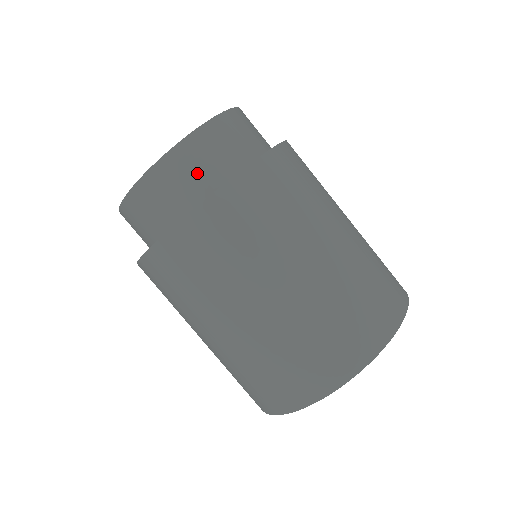
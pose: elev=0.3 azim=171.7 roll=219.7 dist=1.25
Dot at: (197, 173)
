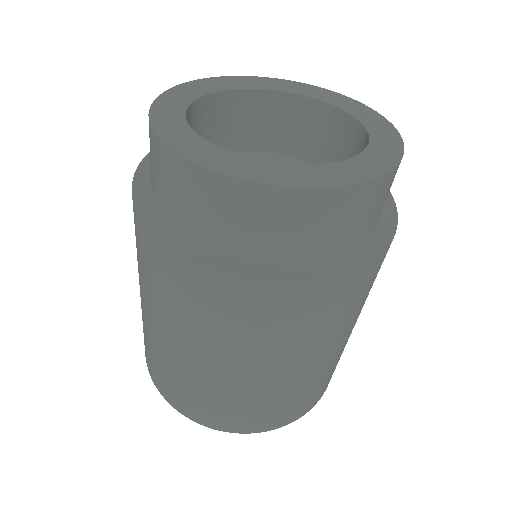
Dot at: (366, 216)
